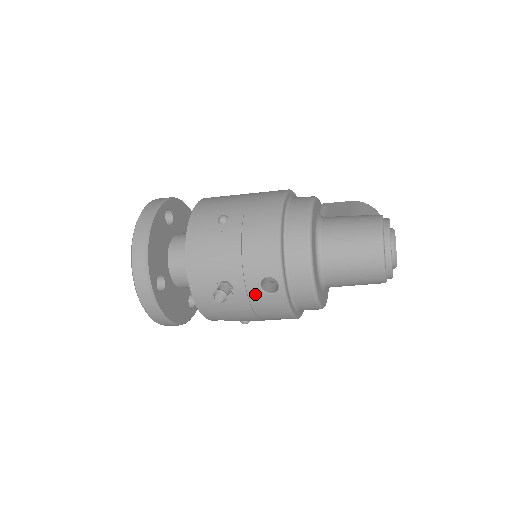
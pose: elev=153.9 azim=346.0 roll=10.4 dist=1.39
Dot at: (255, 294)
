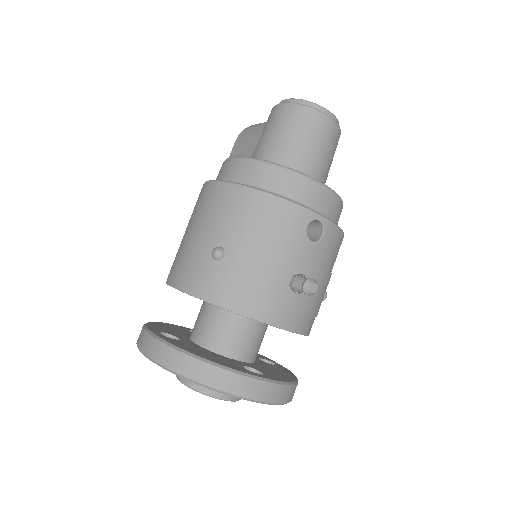
Dot at: (316, 253)
